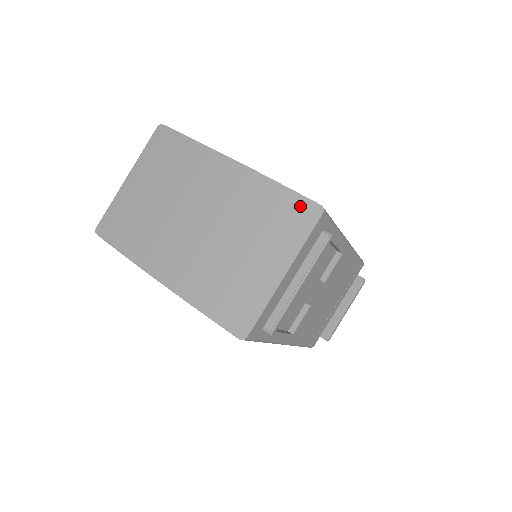
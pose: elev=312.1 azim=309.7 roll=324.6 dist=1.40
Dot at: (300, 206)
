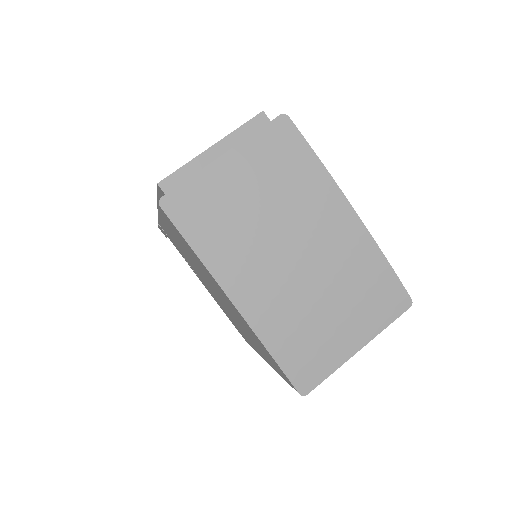
Dot at: (396, 292)
